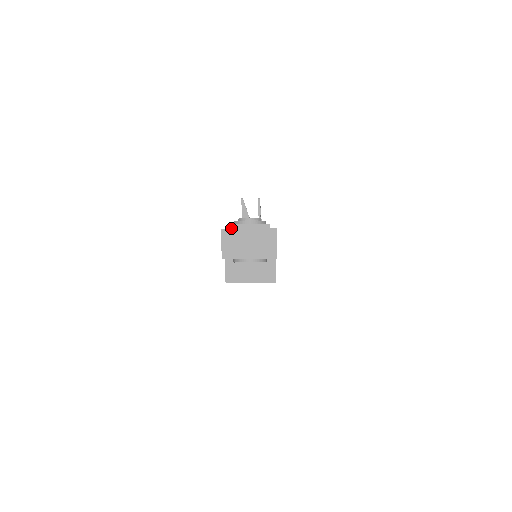
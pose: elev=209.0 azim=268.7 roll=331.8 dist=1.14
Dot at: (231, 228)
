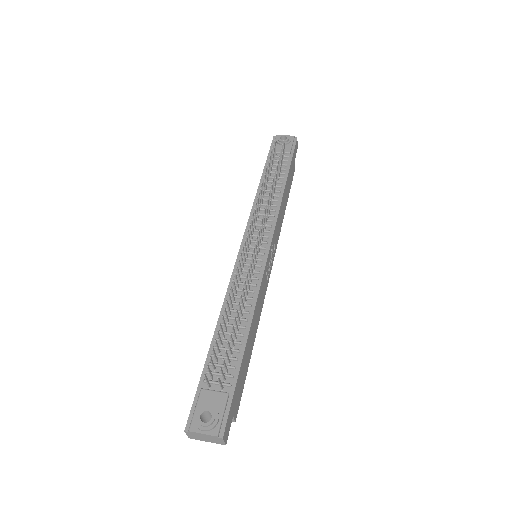
Dot at: (191, 432)
